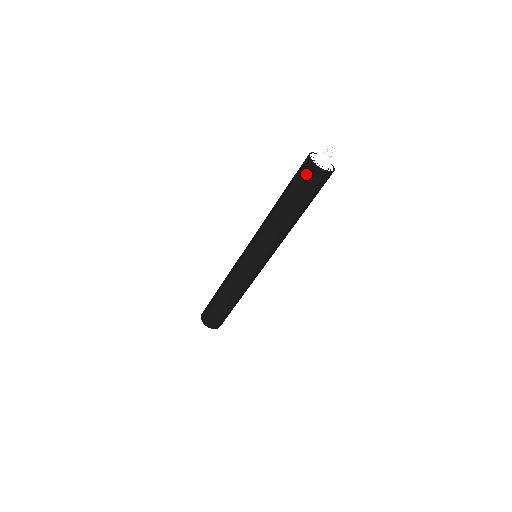
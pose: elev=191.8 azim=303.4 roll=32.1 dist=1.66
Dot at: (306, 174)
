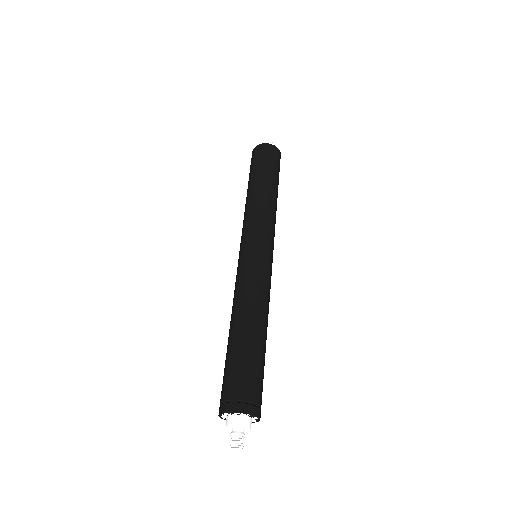
Dot at: occluded
